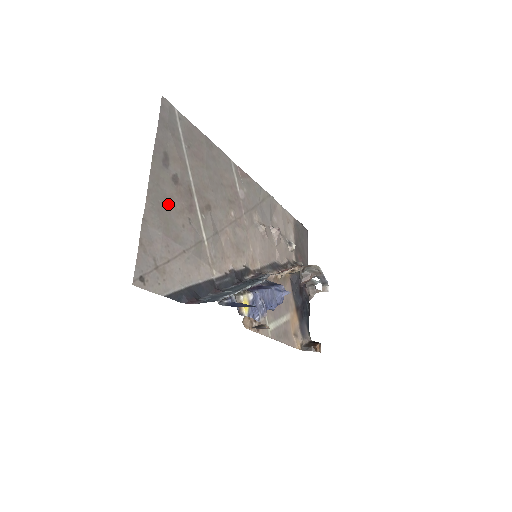
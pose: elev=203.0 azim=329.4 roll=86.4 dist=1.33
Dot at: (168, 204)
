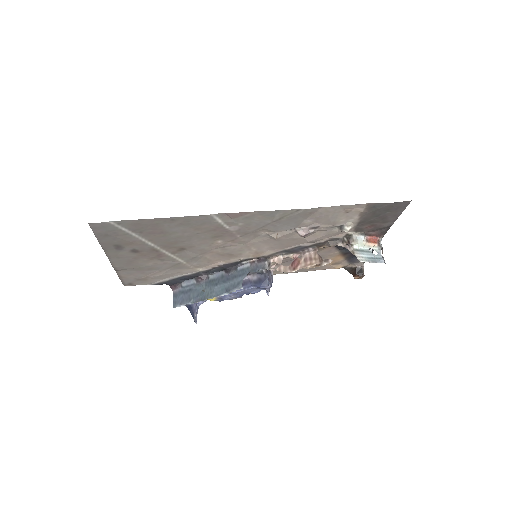
Dot at: (134, 261)
